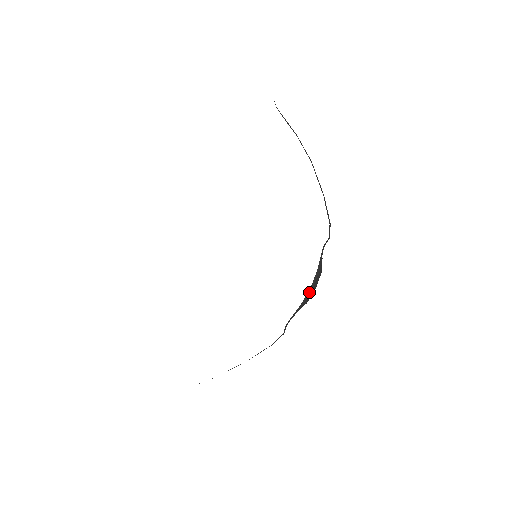
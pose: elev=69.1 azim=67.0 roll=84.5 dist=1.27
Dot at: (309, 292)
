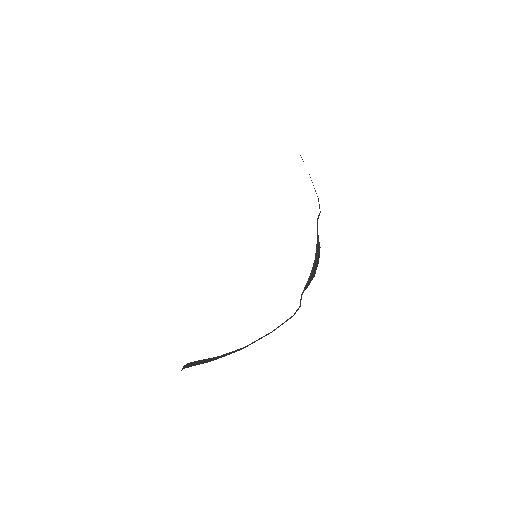
Dot at: (314, 263)
